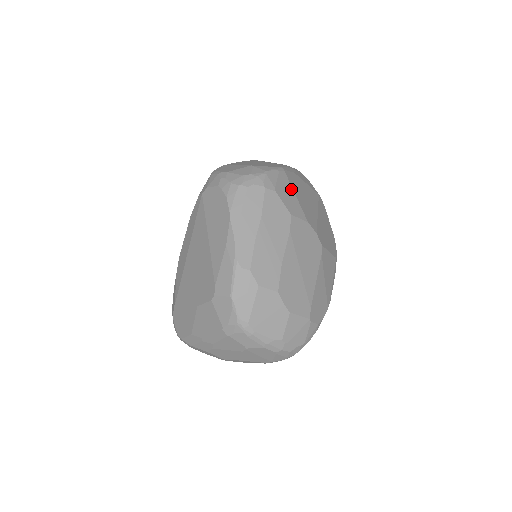
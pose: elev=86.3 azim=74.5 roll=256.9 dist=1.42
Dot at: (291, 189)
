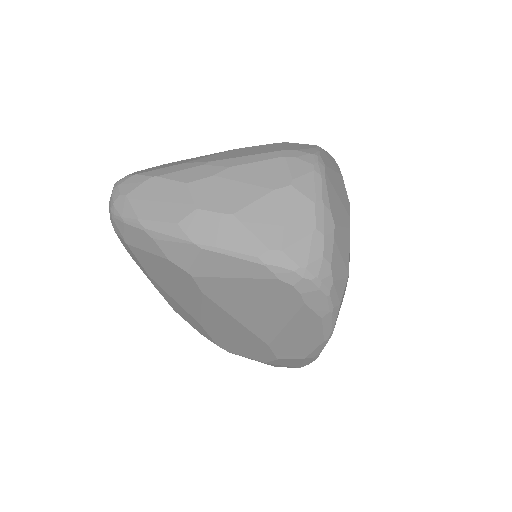
Dot at: occluded
